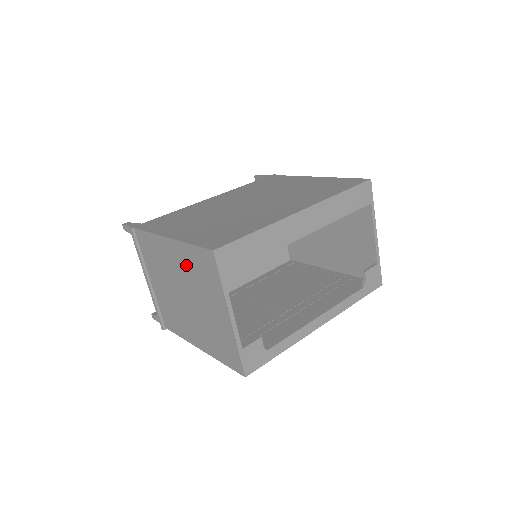
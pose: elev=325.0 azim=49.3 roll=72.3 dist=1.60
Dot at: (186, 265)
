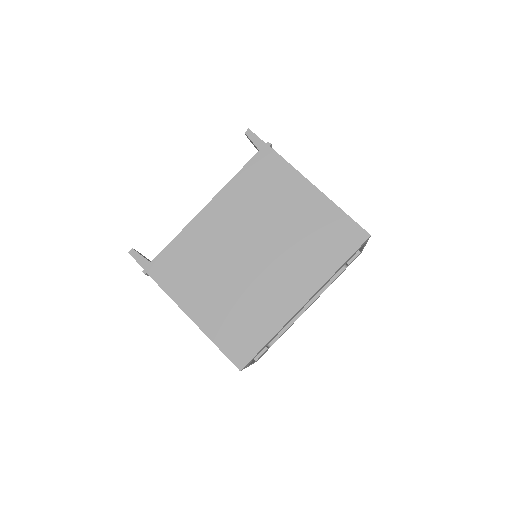
Dot at: occluded
